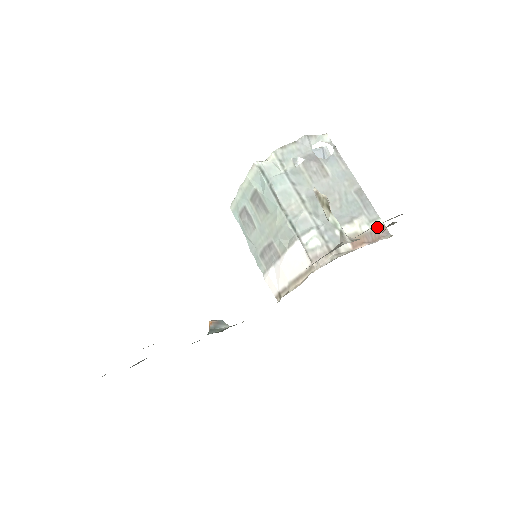
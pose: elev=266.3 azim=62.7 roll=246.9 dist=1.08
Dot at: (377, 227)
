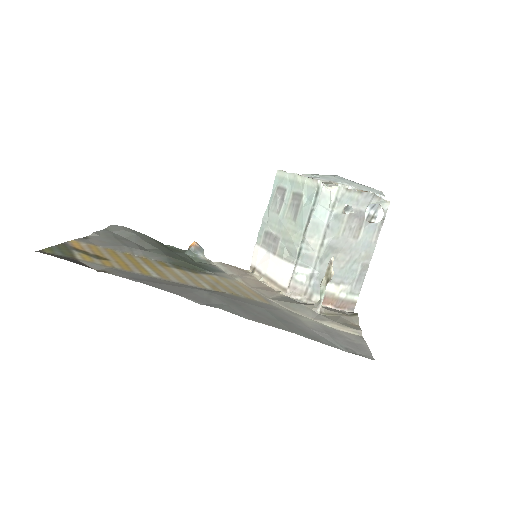
Dot at: (351, 300)
